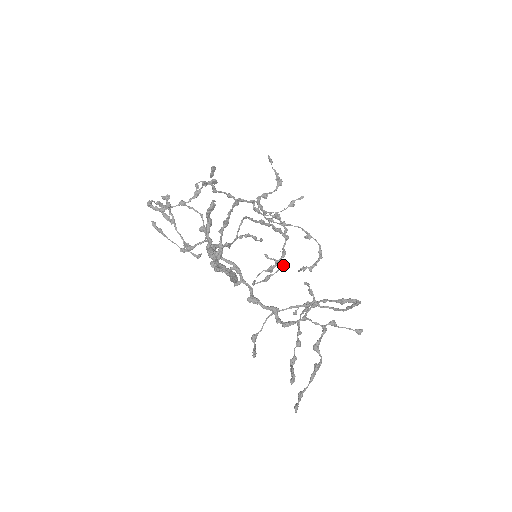
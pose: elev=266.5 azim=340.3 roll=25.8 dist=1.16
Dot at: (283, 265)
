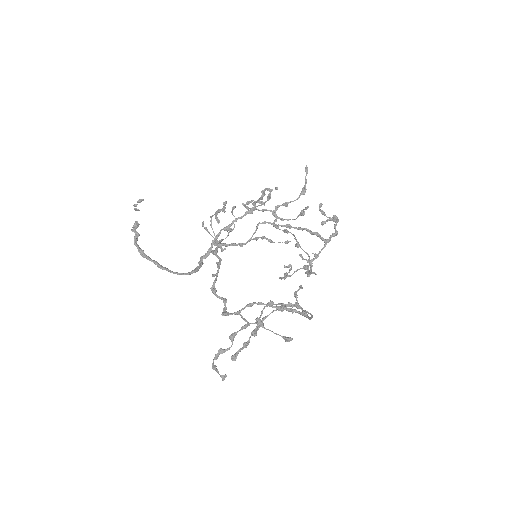
Dot at: (287, 267)
